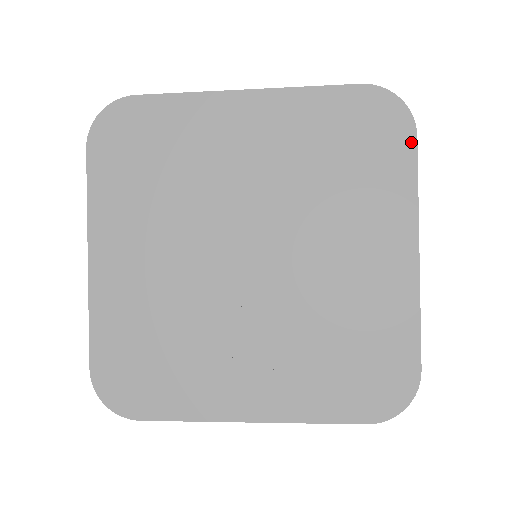
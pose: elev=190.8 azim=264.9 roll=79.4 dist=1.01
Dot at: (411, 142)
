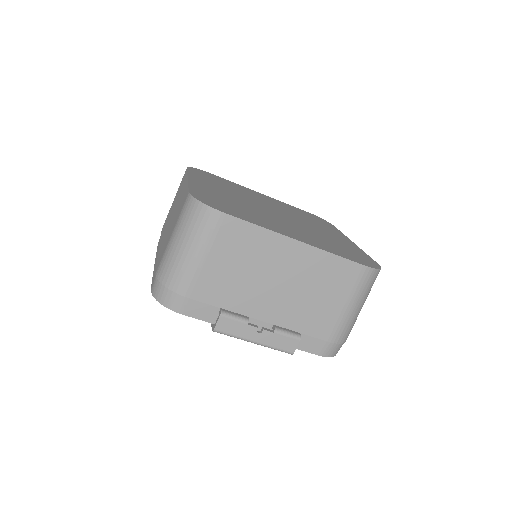
Dot at: (333, 226)
